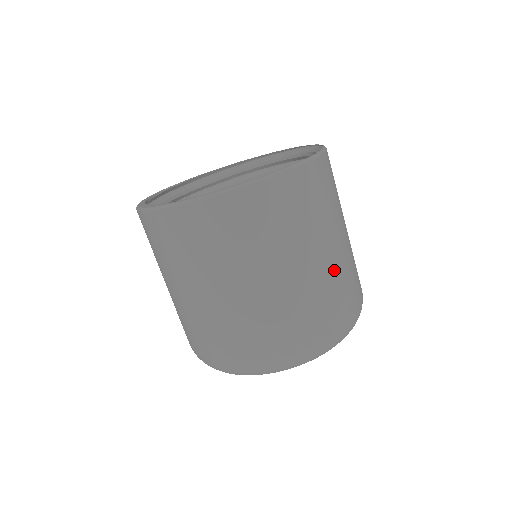
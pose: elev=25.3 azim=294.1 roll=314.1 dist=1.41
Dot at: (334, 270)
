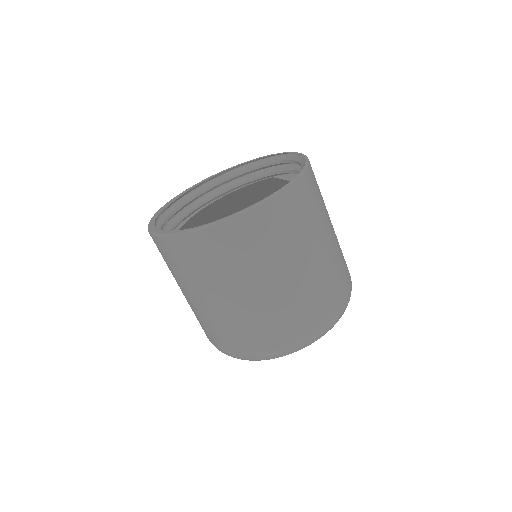
Dot at: (308, 283)
